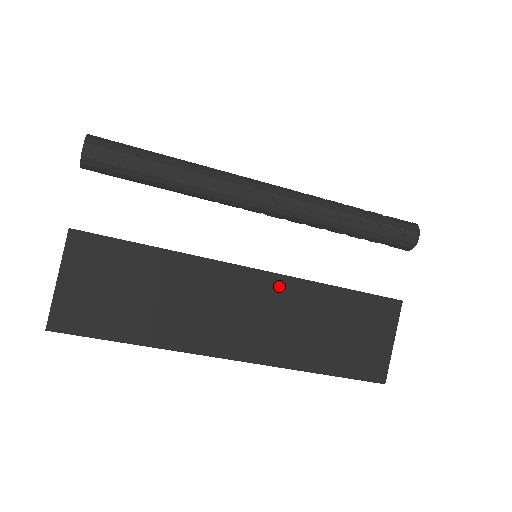
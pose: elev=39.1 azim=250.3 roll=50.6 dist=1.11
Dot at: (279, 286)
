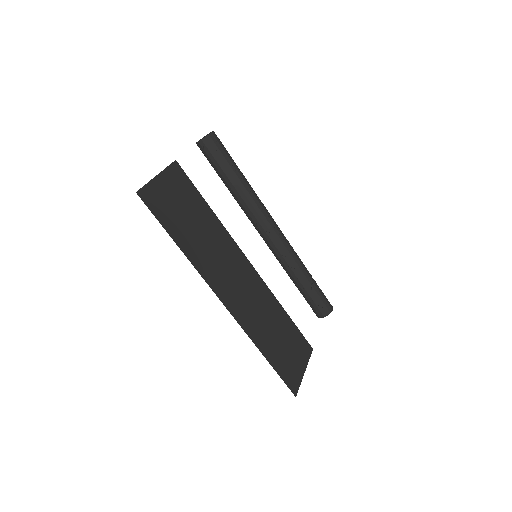
Dot at: (259, 284)
